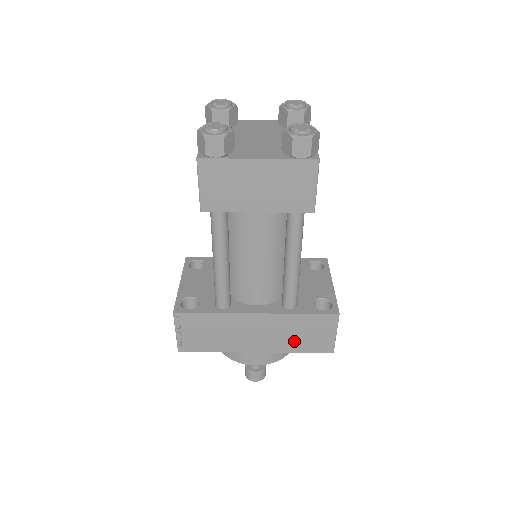
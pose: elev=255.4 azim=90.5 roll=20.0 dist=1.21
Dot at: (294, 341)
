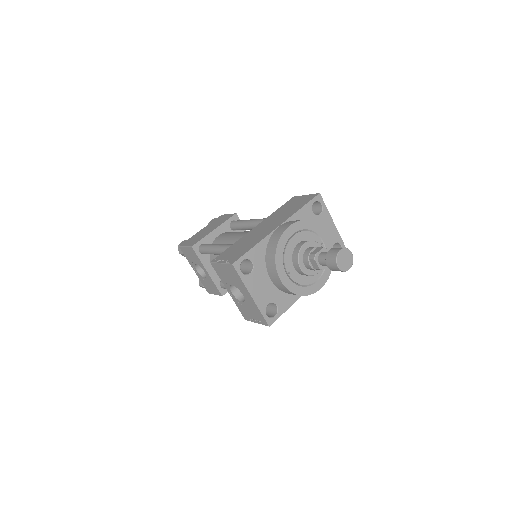
Dot at: (291, 211)
